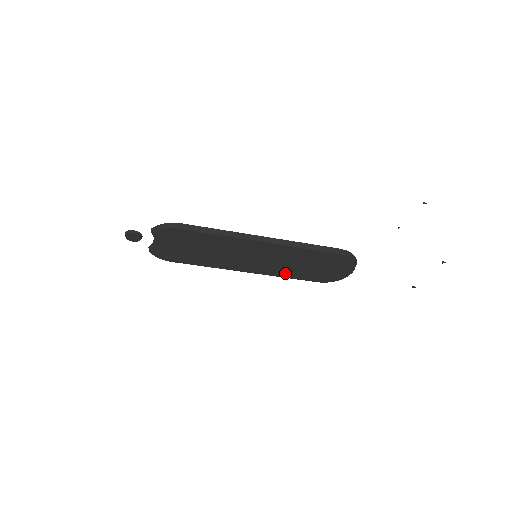
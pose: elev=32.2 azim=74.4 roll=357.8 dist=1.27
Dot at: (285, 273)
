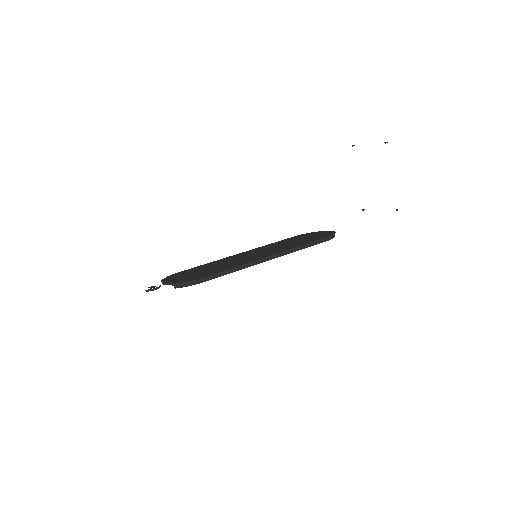
Dot at: occluded
